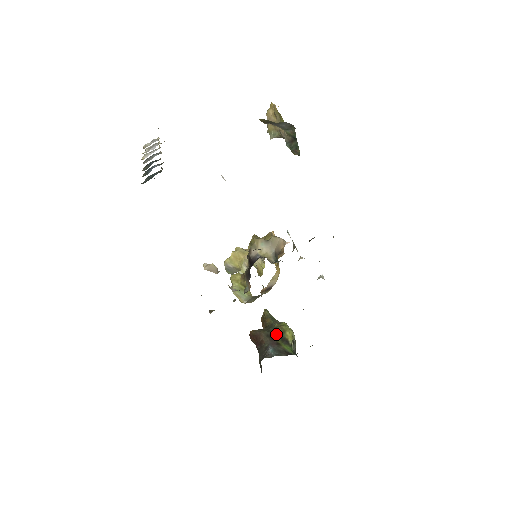
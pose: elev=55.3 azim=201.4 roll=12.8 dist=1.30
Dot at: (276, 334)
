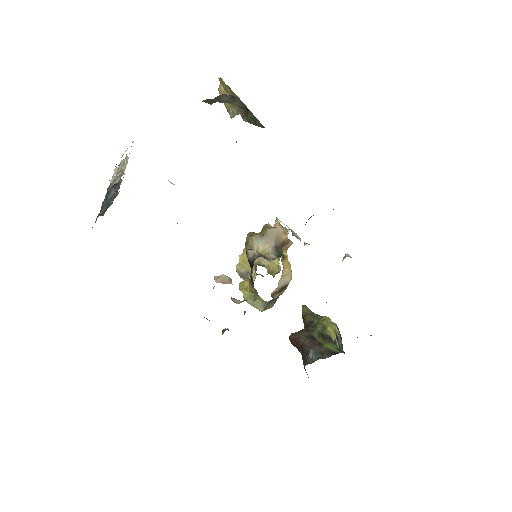
Dot at: (316, 333)
